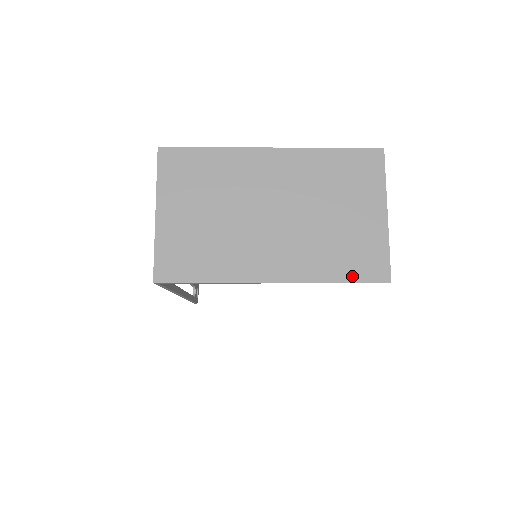
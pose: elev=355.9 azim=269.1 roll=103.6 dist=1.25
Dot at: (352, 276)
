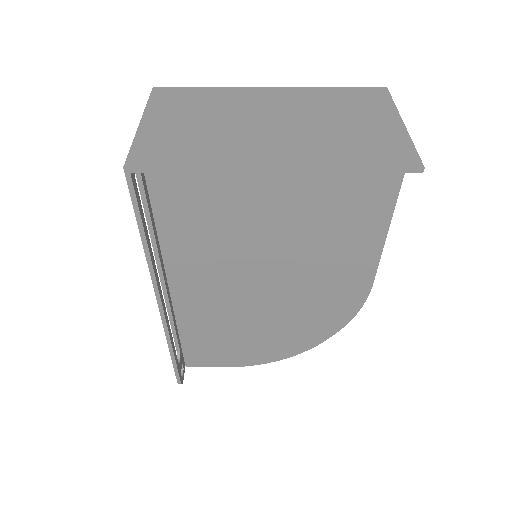
Dot at: (373, 163)
